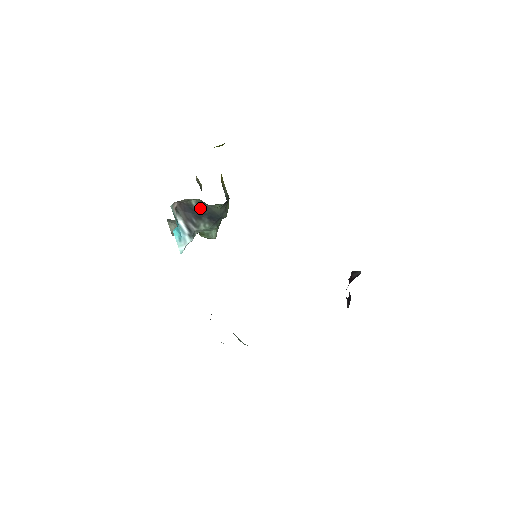
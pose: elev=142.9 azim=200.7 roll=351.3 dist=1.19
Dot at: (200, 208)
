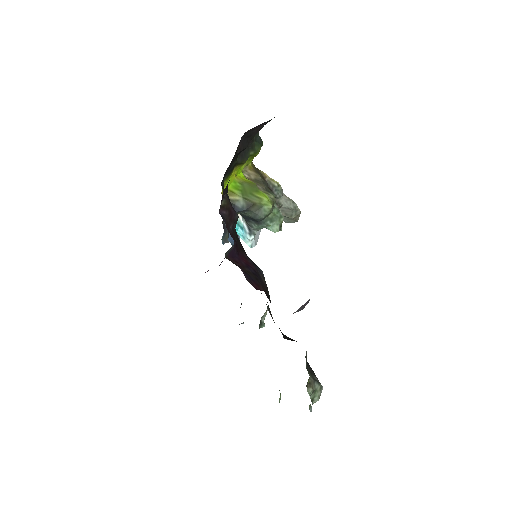
Dot at: (241, 214)
